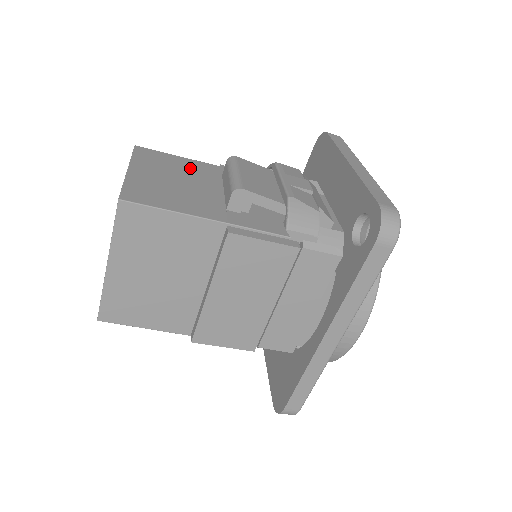
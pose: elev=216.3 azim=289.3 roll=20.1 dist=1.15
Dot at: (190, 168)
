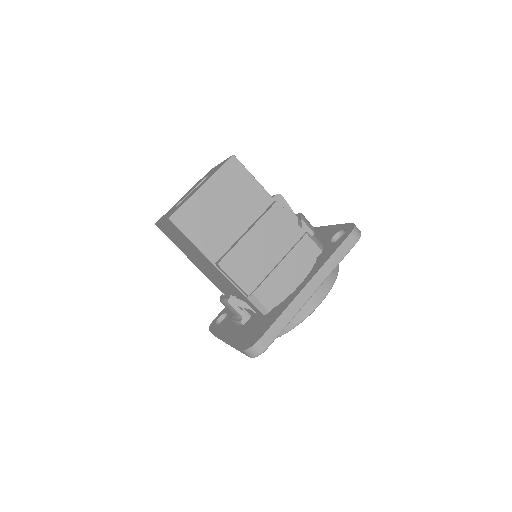
Dot at: occluded
